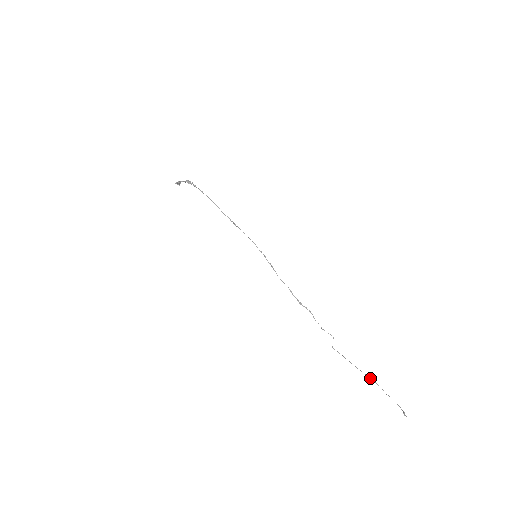
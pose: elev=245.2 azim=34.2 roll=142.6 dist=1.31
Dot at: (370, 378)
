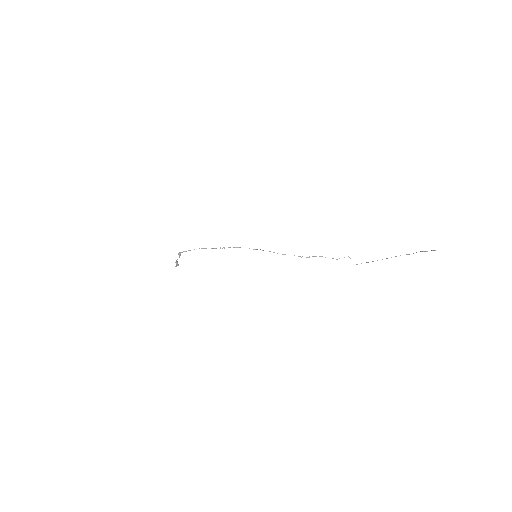
Dot at: occluded
